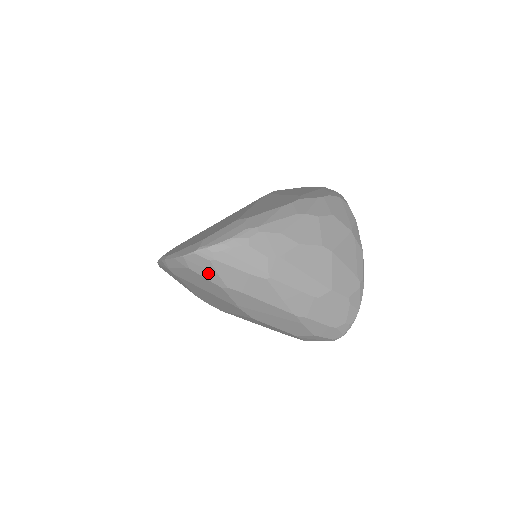
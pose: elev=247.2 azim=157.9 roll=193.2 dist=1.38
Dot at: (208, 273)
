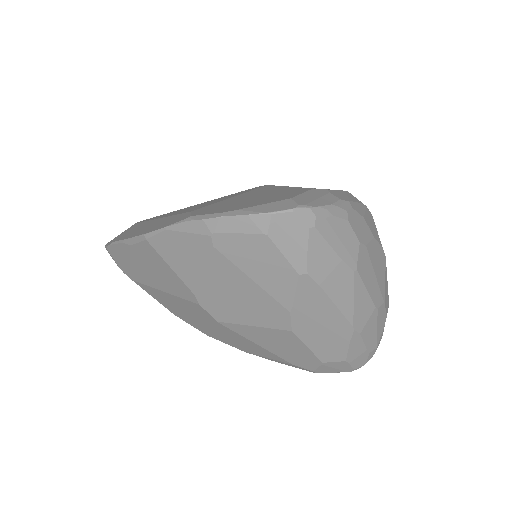
Dot at: (293, 247)
